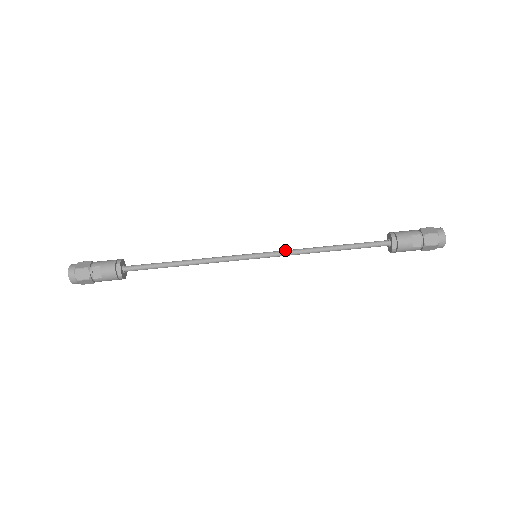
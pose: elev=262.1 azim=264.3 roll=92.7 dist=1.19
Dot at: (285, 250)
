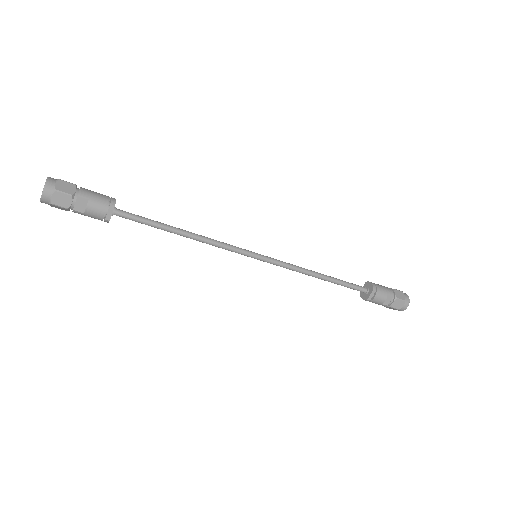
Dot at: (284, 262)
